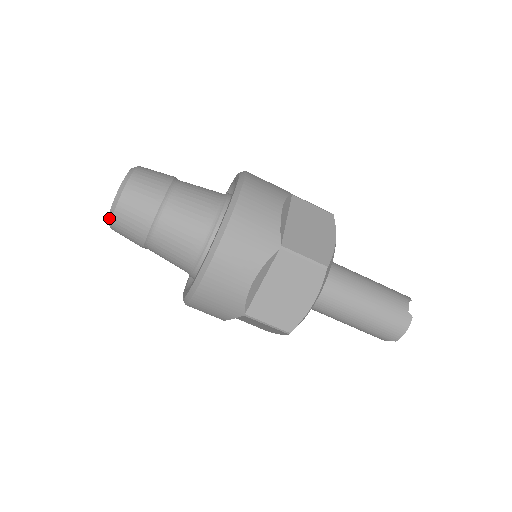
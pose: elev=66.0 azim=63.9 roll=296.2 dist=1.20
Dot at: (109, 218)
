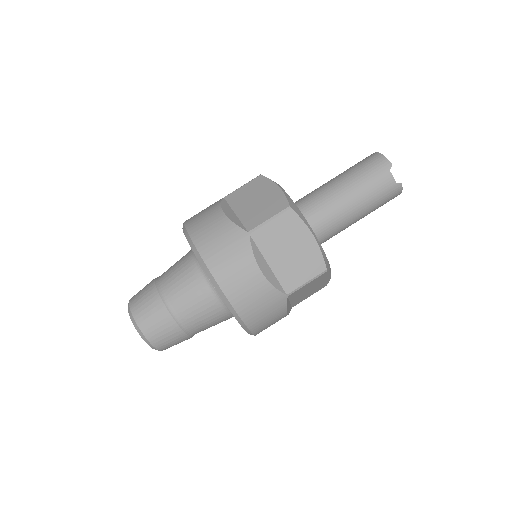
Dot at: (134, 324)
